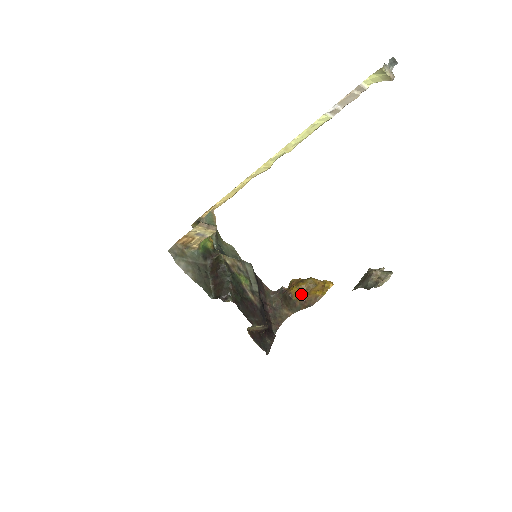
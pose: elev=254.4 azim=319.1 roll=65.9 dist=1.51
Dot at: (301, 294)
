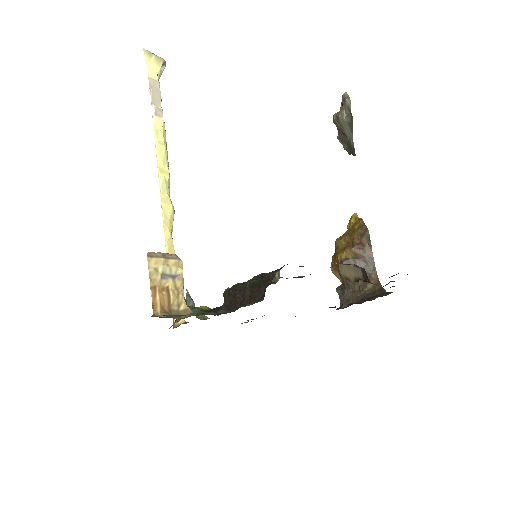
Dot at: (348, 247)
